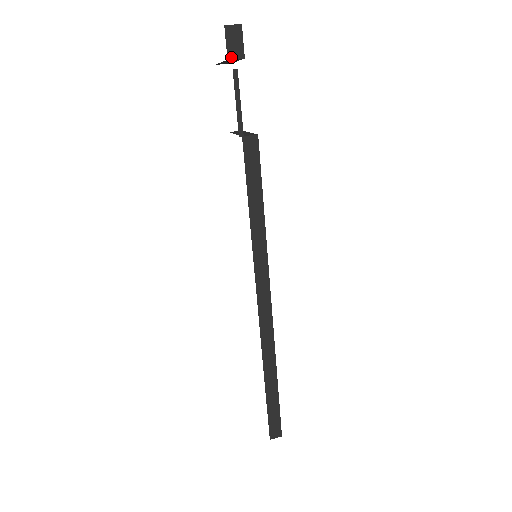
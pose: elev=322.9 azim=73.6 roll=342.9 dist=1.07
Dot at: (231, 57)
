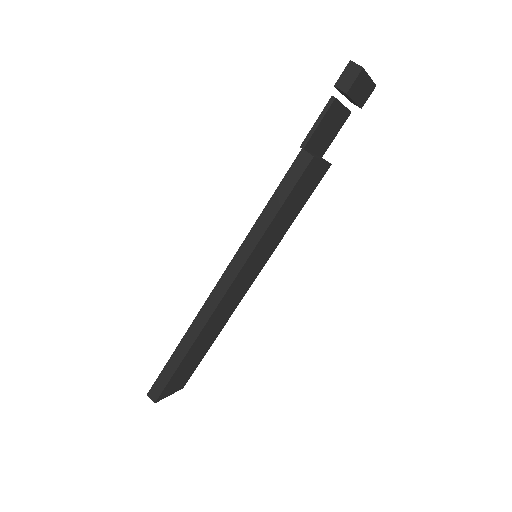
Dot at: (338, 86)
